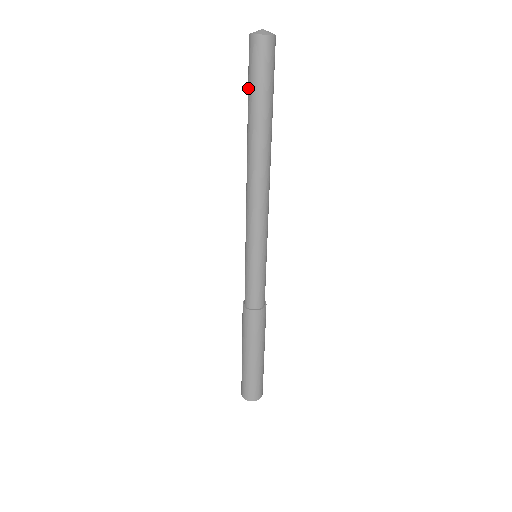
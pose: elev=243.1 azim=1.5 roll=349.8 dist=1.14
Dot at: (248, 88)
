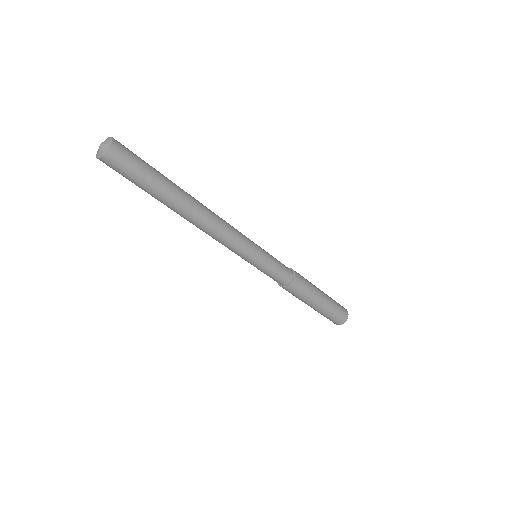
Dot at: occluded
